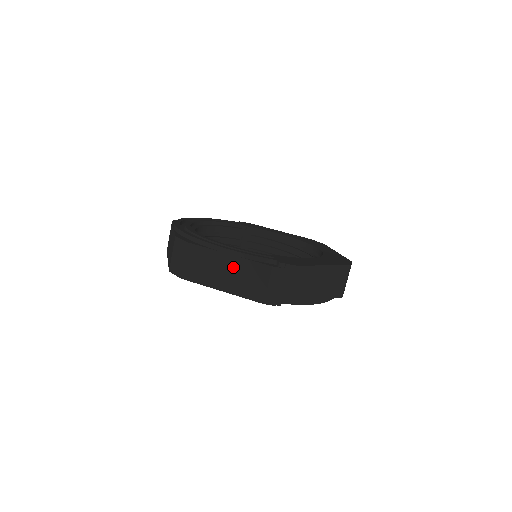
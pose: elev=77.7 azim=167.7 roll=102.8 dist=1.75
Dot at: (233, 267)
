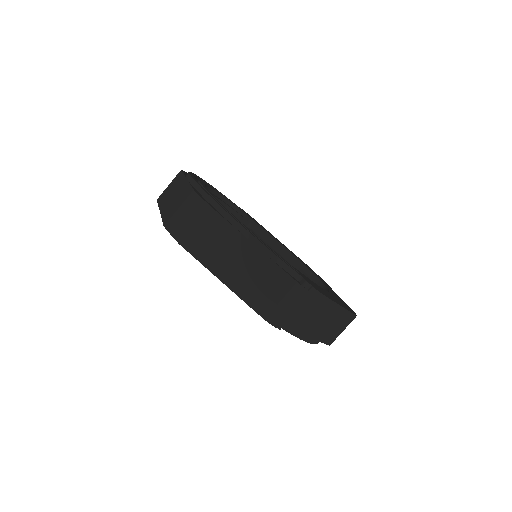
Dot at: (250, 260)
